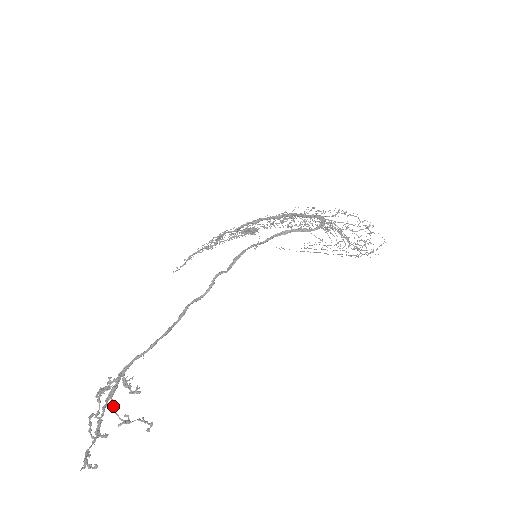
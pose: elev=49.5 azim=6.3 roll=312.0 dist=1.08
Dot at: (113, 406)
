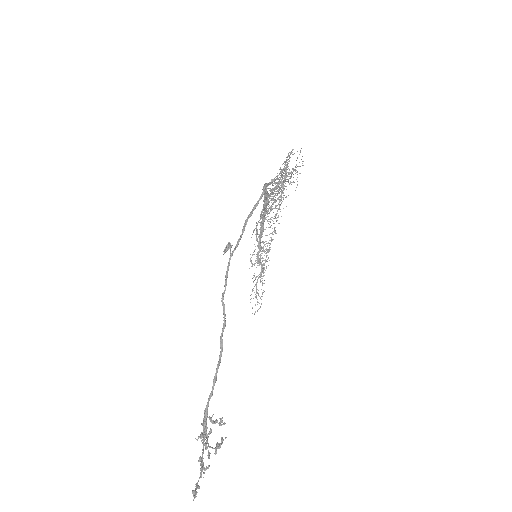
Dot at: (207, 443)
